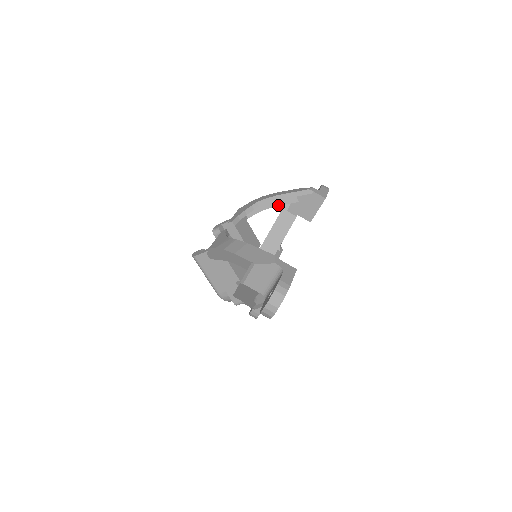
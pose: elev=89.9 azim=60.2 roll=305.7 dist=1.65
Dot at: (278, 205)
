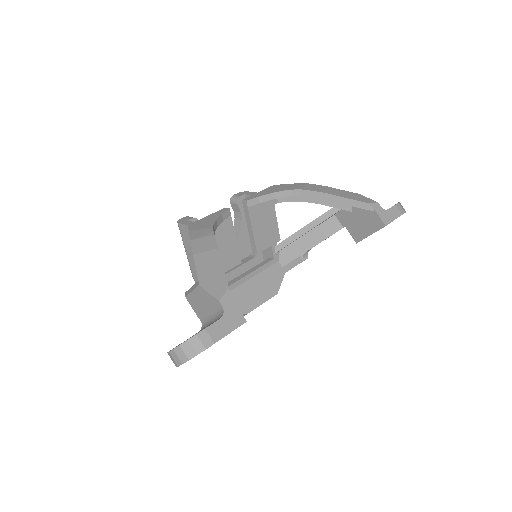
Dot at: (323, 204)
